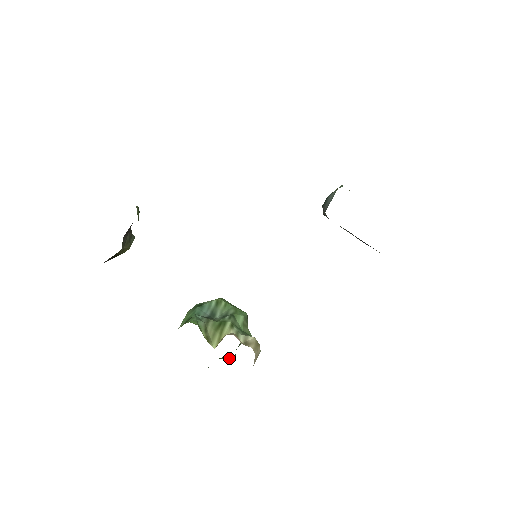
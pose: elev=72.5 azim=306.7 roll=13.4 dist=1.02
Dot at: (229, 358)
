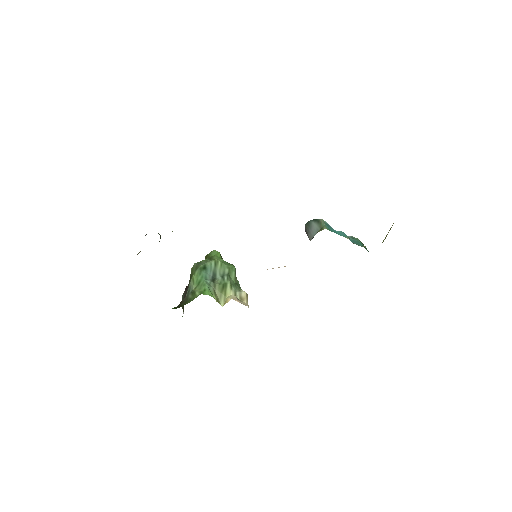
Dot at: occluded
